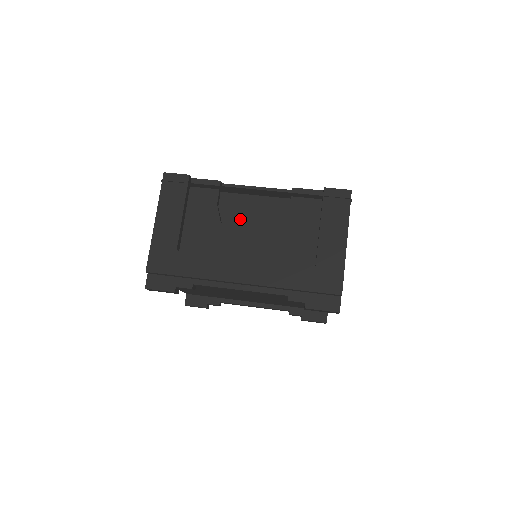
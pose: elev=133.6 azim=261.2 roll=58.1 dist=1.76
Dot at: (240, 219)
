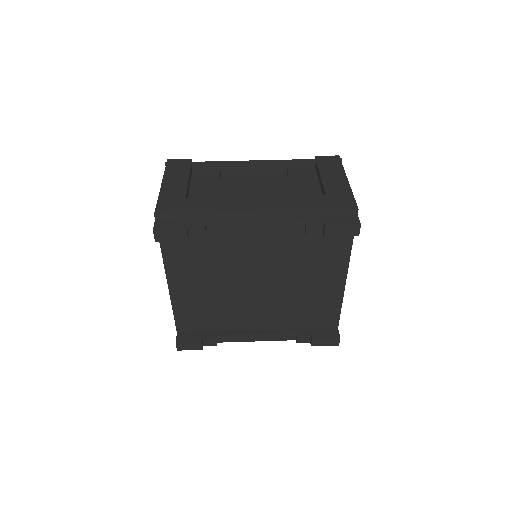
Dot at: (243, 187)
